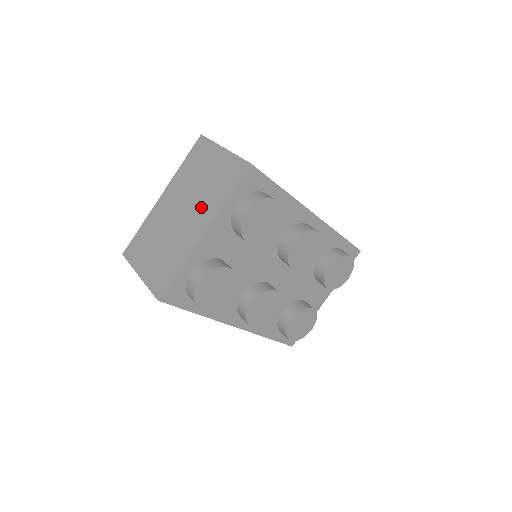
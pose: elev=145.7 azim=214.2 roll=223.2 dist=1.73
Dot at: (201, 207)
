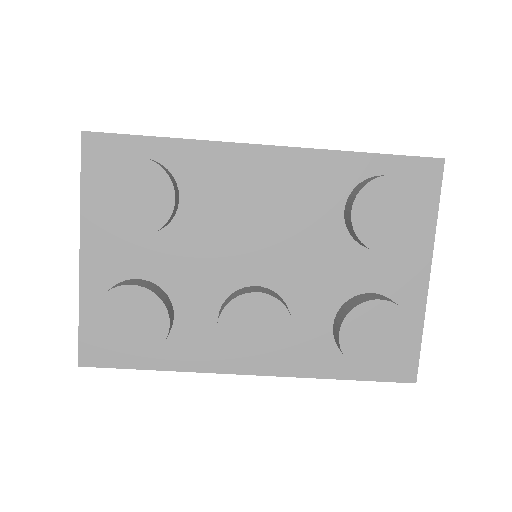
Dot at: occluded
